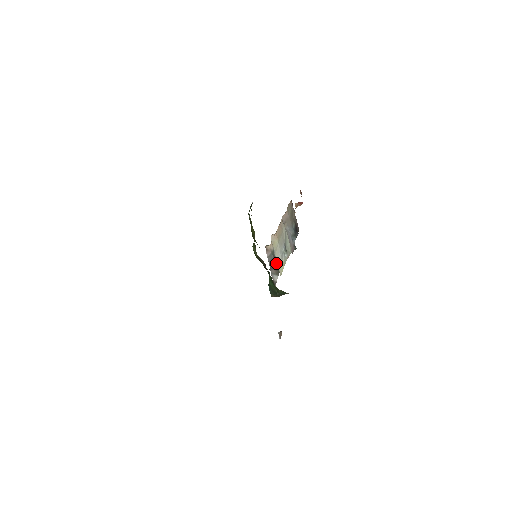
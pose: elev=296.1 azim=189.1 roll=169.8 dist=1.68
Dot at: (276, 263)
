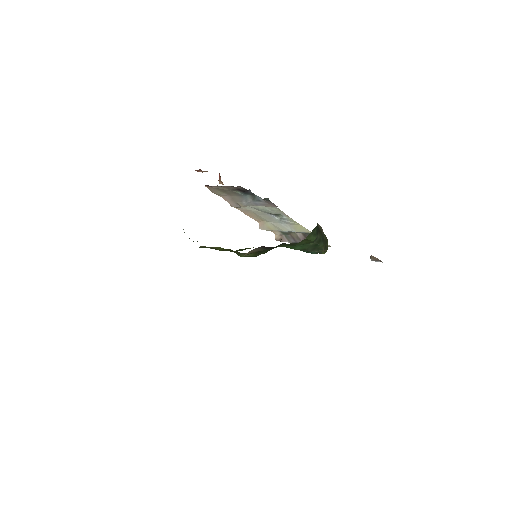
Dot at: (297, 234)
